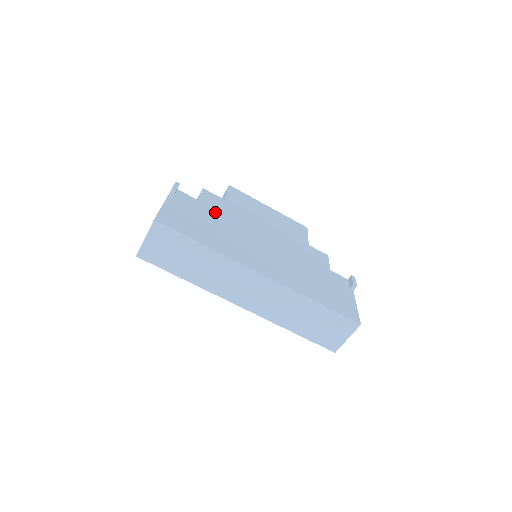
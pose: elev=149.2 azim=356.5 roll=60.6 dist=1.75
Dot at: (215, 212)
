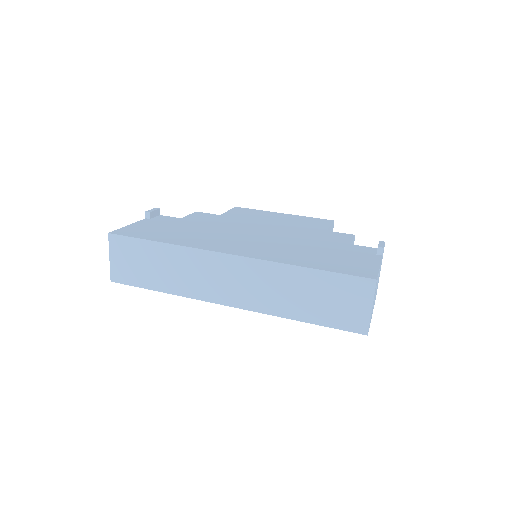
Dot at: (198, 223)
